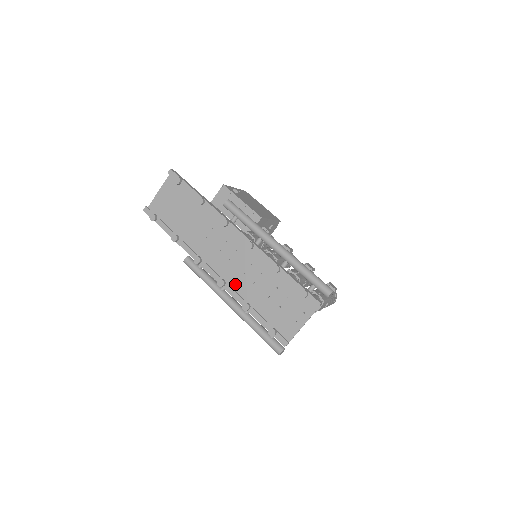
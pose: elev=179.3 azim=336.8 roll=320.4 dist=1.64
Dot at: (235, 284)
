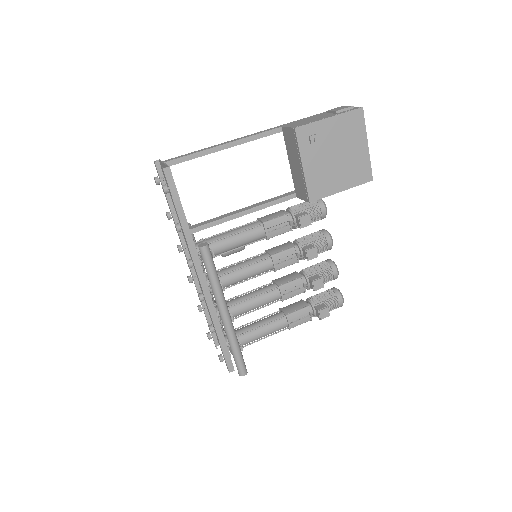
Dot at: occluded
